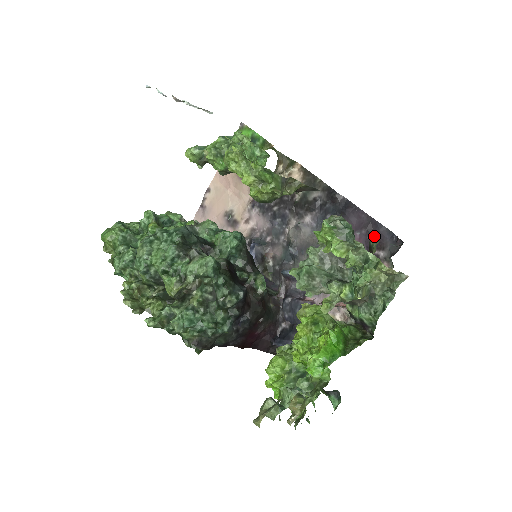
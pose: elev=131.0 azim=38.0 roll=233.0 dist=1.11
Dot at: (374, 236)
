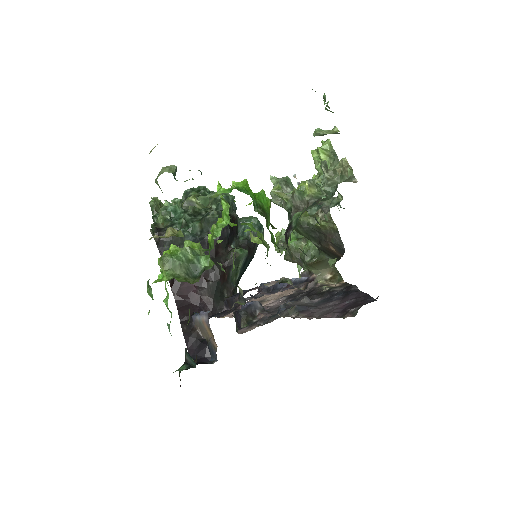
Dot at: (358, 302)
